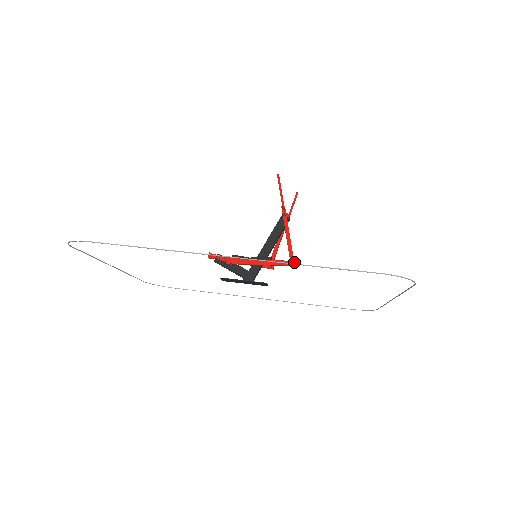
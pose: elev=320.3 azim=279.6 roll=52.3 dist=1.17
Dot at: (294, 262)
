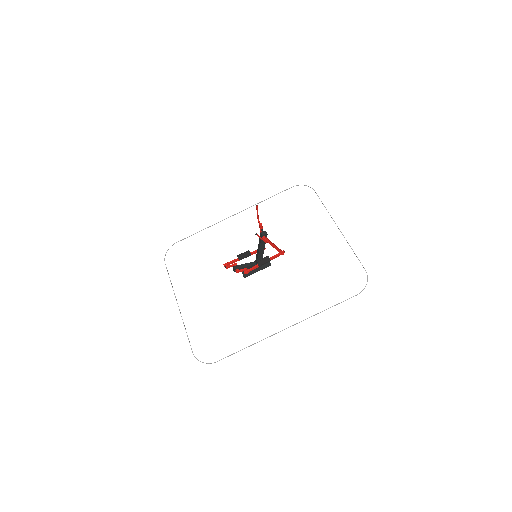
Dot at: (283, 253)
